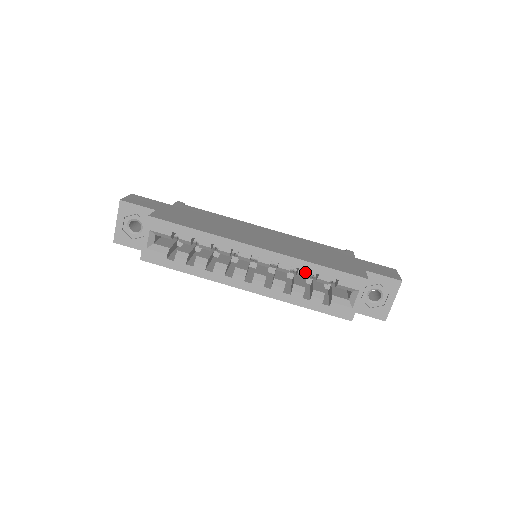
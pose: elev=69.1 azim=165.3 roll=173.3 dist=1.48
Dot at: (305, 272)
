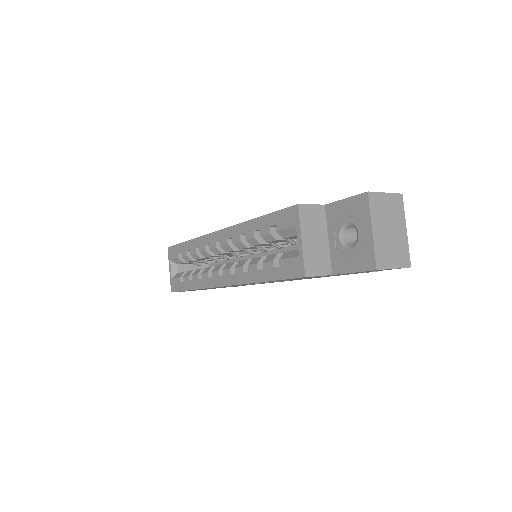
Dot at: (250, 235)
